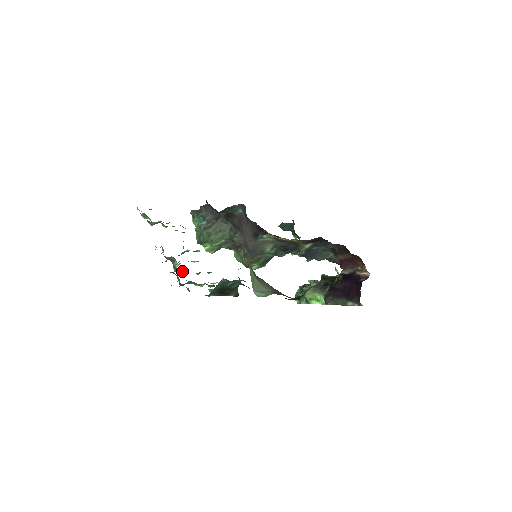
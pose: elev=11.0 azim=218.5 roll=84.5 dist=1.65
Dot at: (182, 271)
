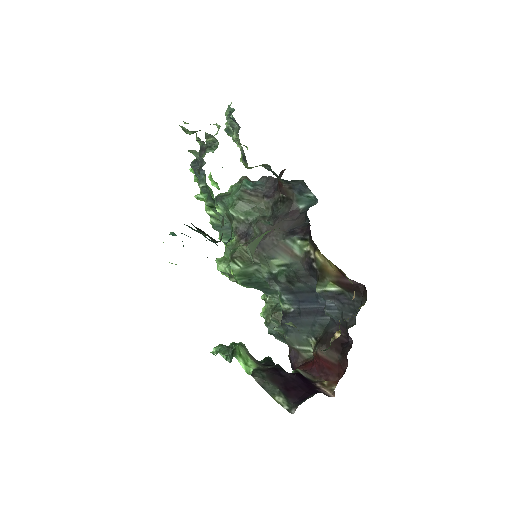
Dot at: occluded
